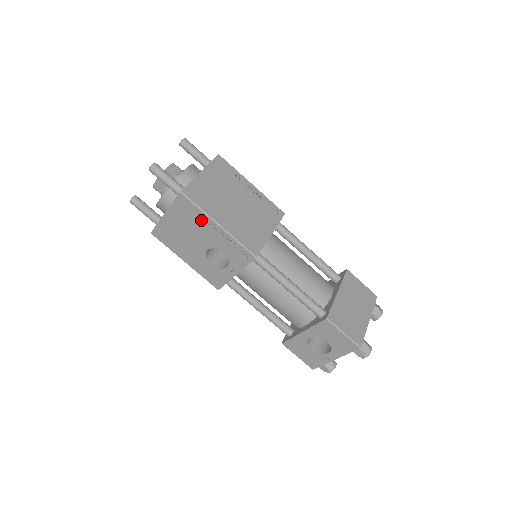
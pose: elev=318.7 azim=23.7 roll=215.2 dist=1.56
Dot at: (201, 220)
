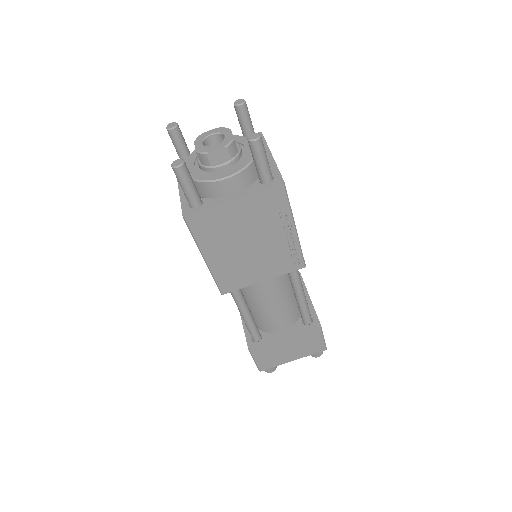
Dot at: occluded
